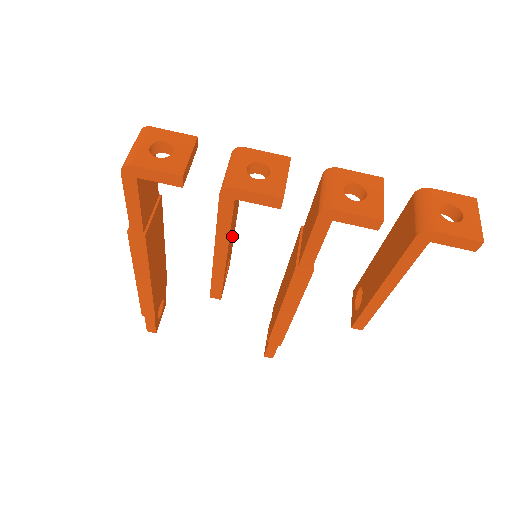
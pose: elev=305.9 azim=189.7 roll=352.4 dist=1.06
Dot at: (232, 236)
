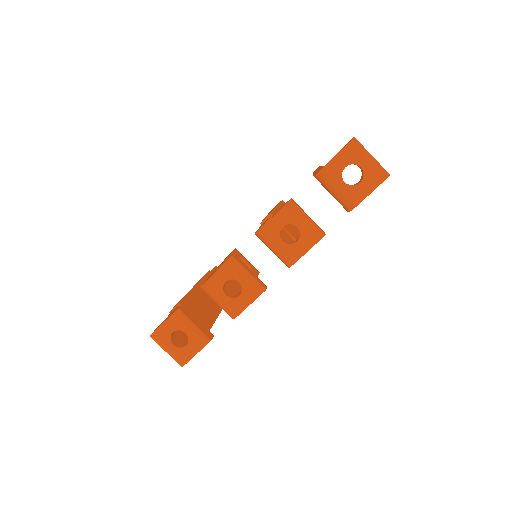
Dot at: occluded
